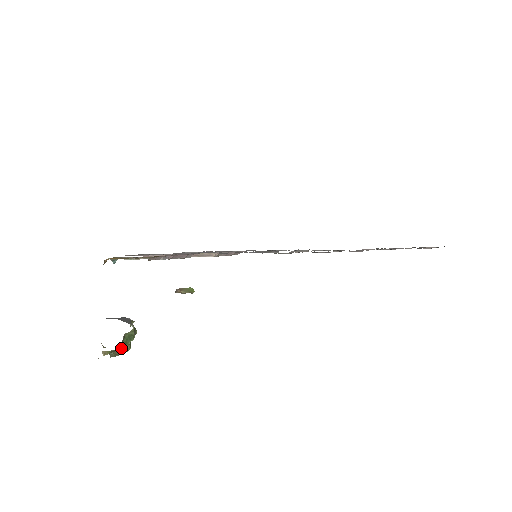
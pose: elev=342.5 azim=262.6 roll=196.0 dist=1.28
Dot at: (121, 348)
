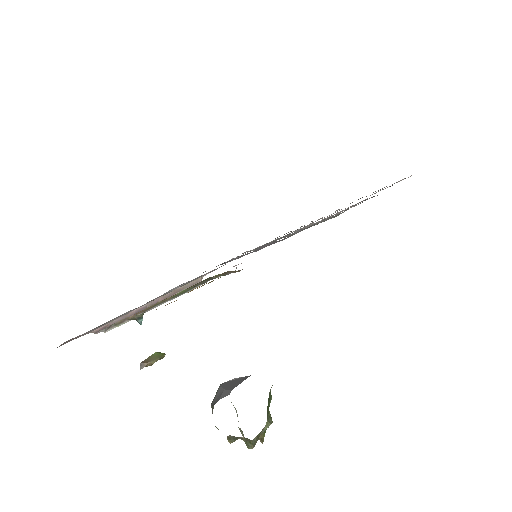
Dot at: occluded
